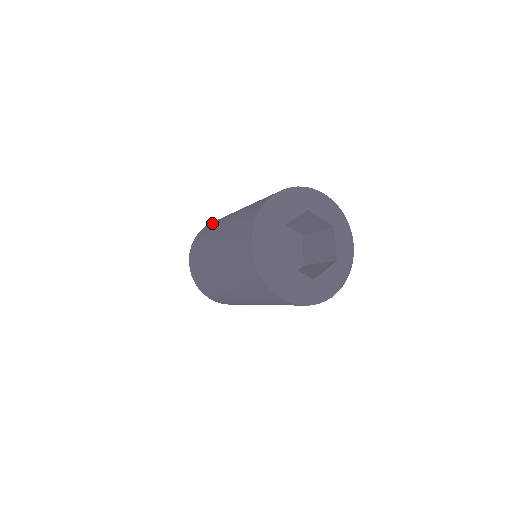
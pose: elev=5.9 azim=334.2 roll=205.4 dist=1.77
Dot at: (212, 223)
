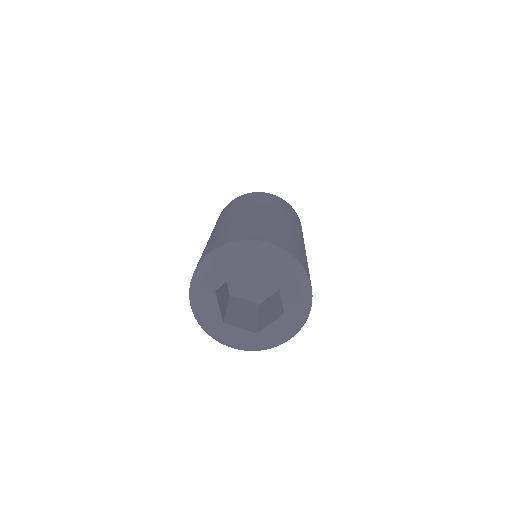
Dot at: (223, 212)
